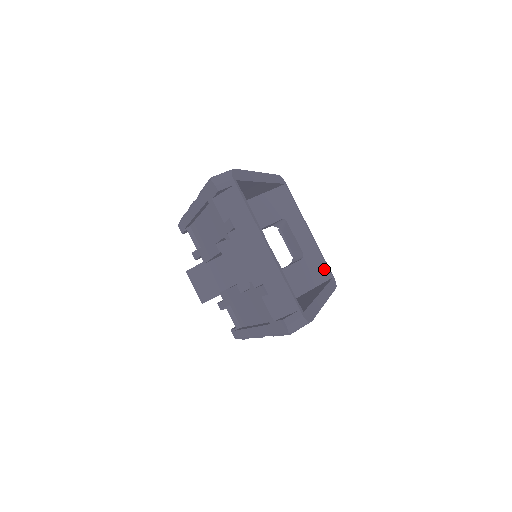
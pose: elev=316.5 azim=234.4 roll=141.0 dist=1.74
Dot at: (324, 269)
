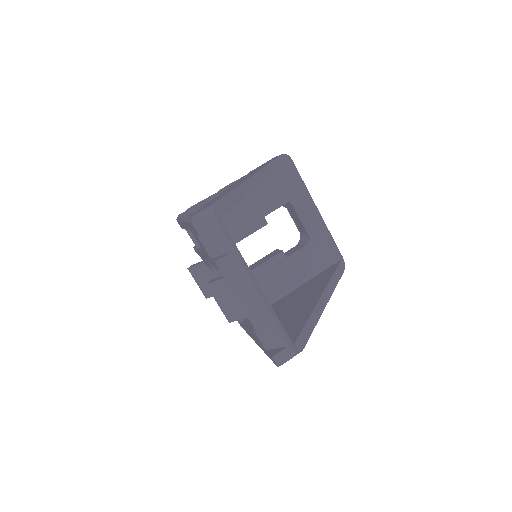
Dot at: (332, 251)
